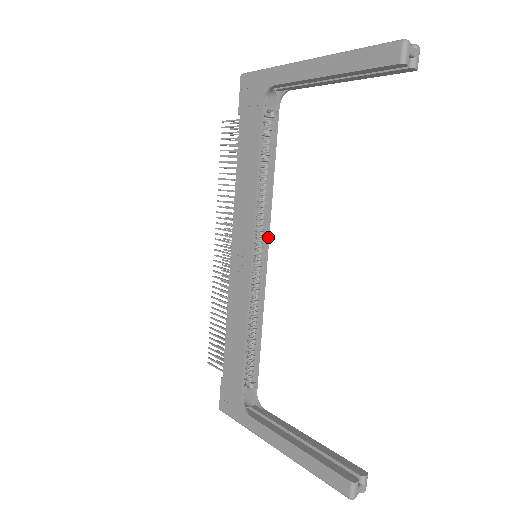
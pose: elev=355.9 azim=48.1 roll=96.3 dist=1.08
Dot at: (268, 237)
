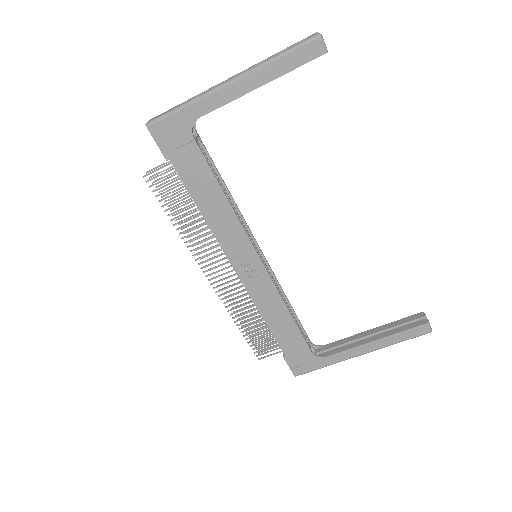
Dot at: (253, 236)
